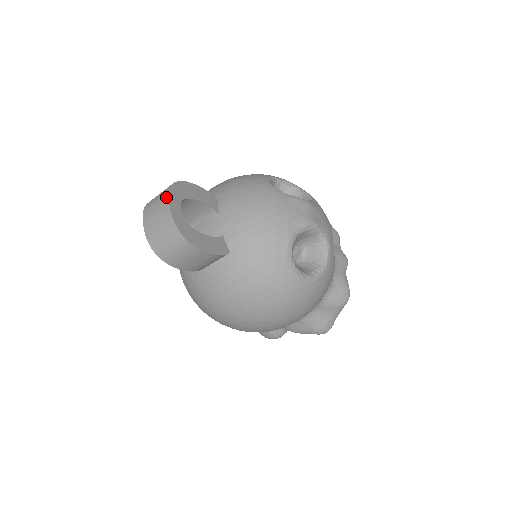
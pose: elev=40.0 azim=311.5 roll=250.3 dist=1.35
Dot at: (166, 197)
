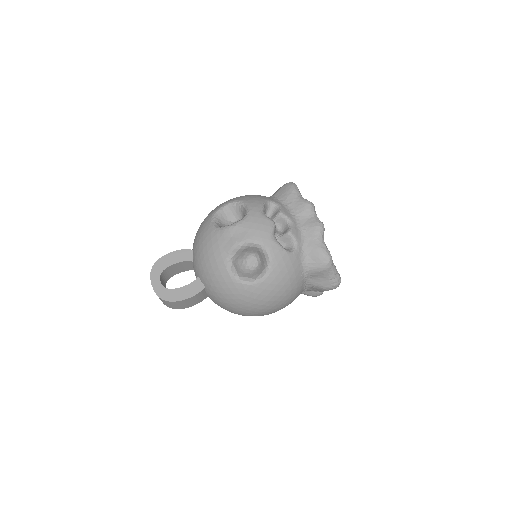
Dot at: (150, 279)
